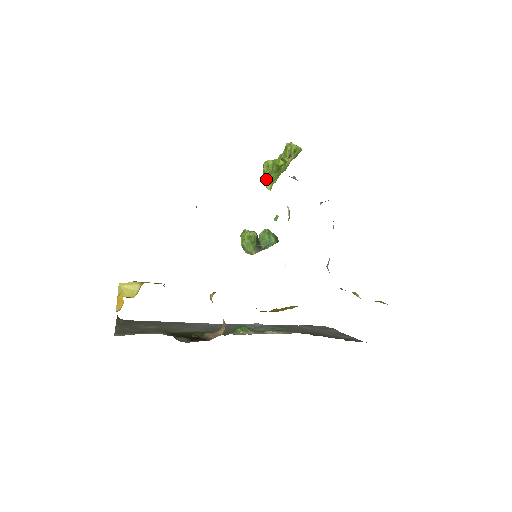
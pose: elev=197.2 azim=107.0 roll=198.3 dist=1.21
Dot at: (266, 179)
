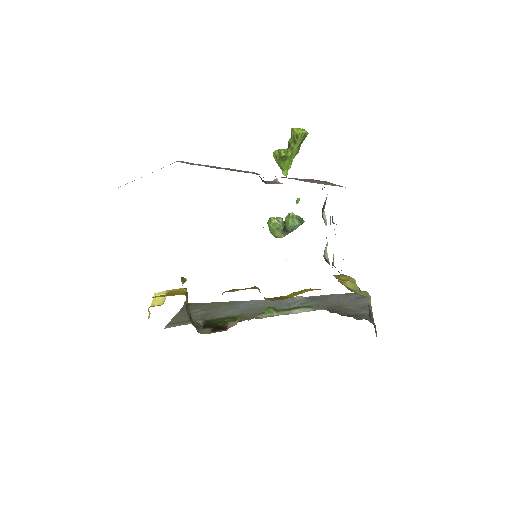
Dot at: occluded
